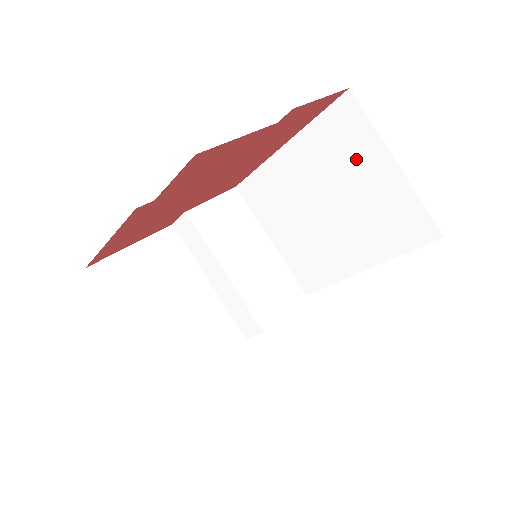
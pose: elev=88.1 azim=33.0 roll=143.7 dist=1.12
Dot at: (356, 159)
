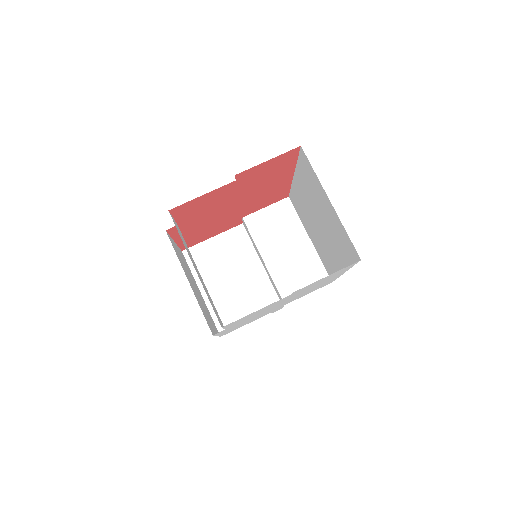
Dot at: (317, 193)
